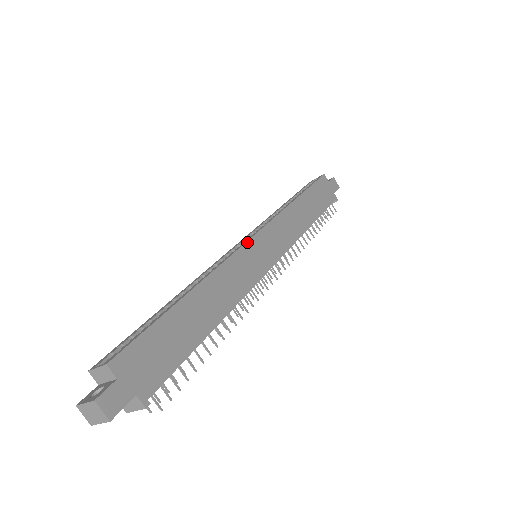
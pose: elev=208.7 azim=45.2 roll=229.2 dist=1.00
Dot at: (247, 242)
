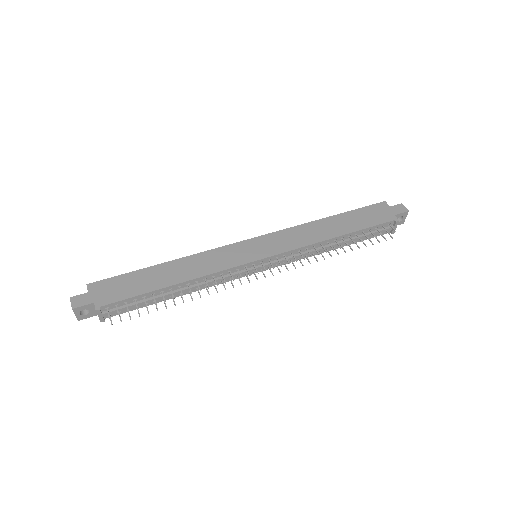
Dot at: (239, 242)
